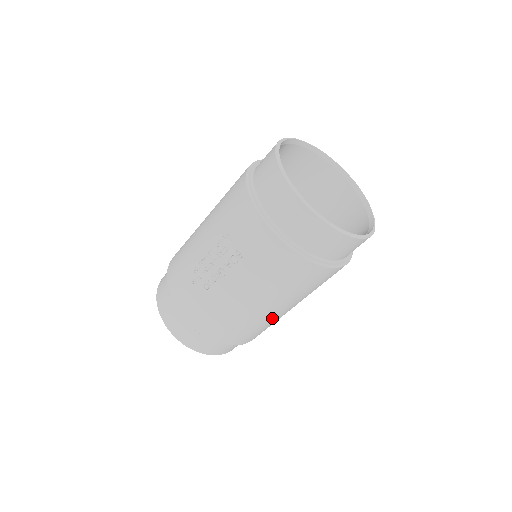
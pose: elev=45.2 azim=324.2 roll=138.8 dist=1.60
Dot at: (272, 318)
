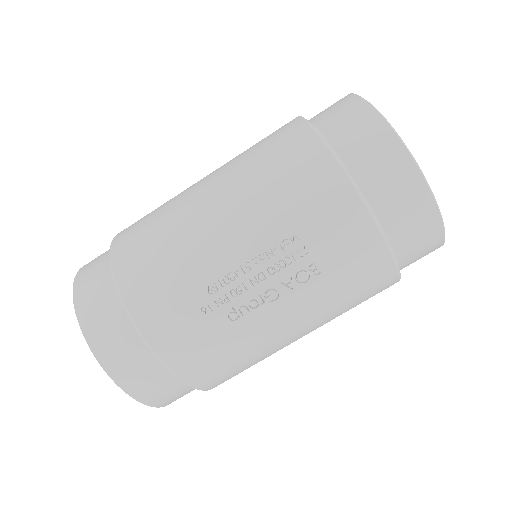
Dot at: occluded
